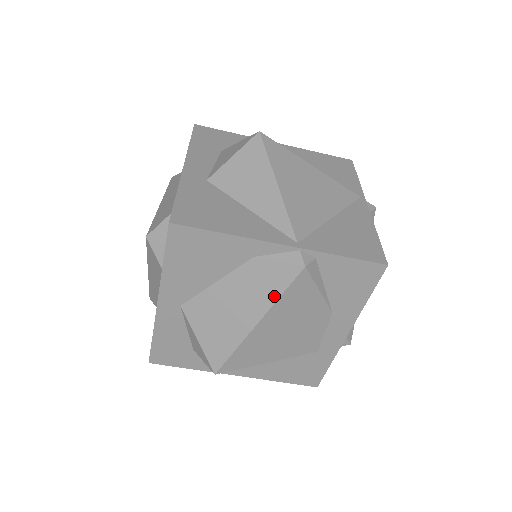
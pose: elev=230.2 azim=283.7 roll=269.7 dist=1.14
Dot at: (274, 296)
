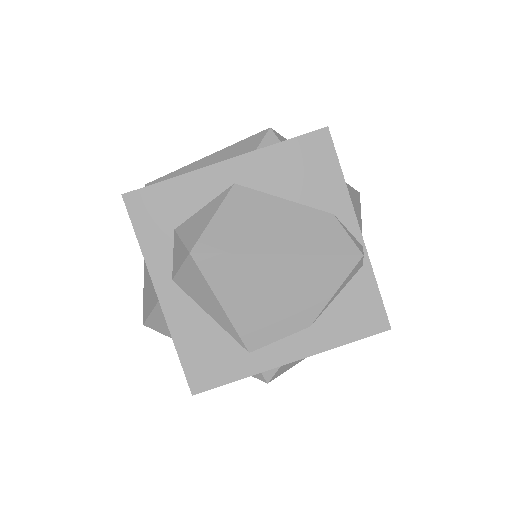
Dot at: (318, 250)
